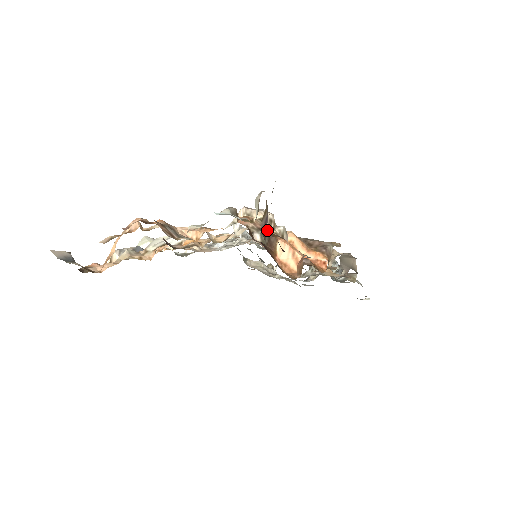
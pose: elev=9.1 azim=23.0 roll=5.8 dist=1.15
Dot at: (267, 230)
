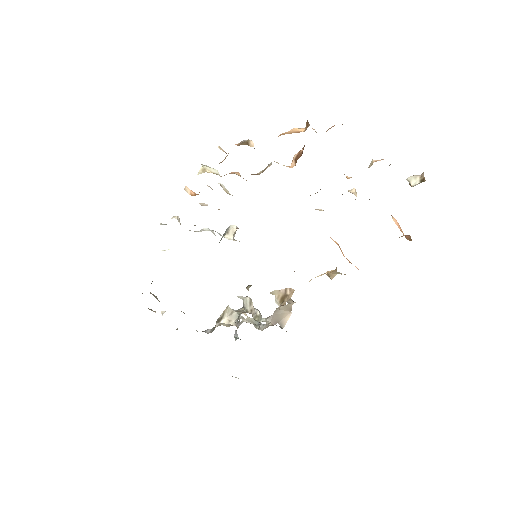
Dot at: occluded
